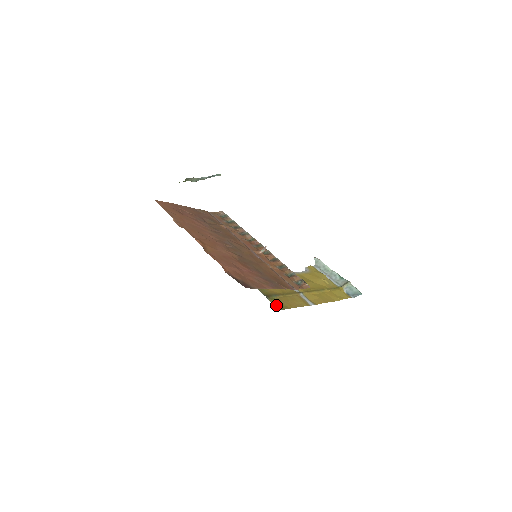
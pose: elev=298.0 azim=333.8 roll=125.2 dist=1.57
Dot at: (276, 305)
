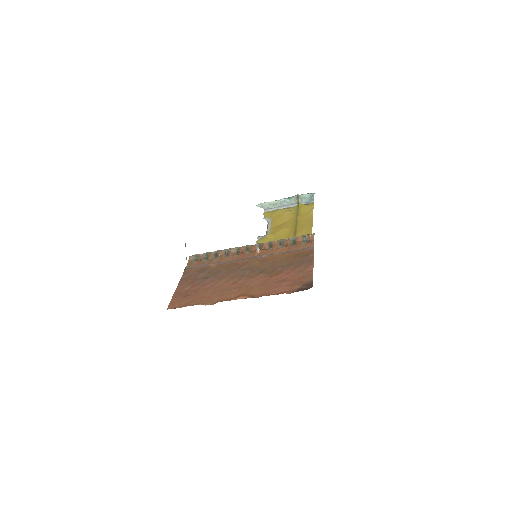
Dot at: occluded
